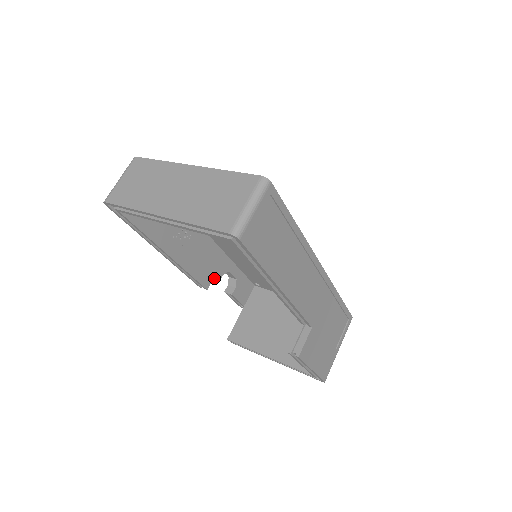
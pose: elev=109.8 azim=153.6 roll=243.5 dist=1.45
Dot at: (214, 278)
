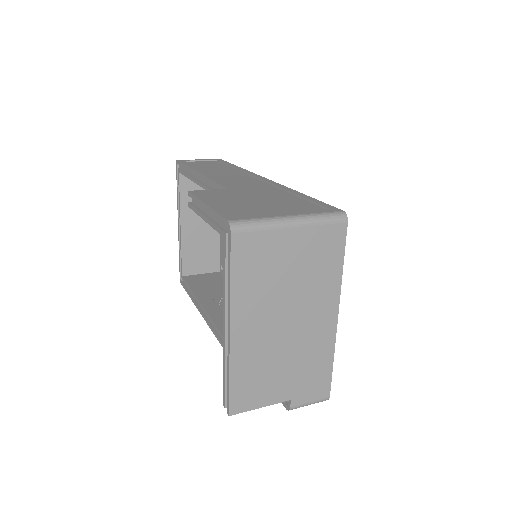
Dot at: occluded
